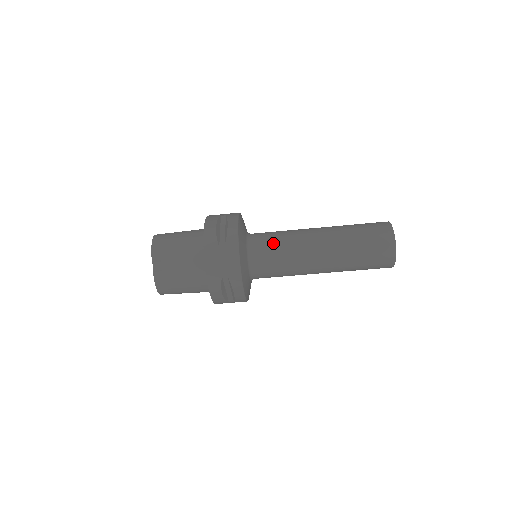
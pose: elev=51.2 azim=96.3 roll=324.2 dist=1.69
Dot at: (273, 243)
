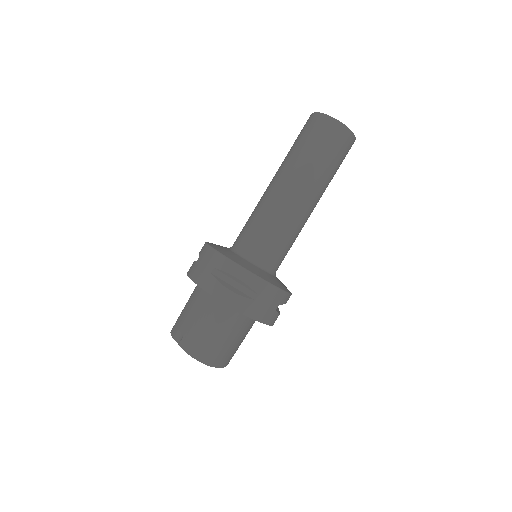
Dot at: (245, 225)
